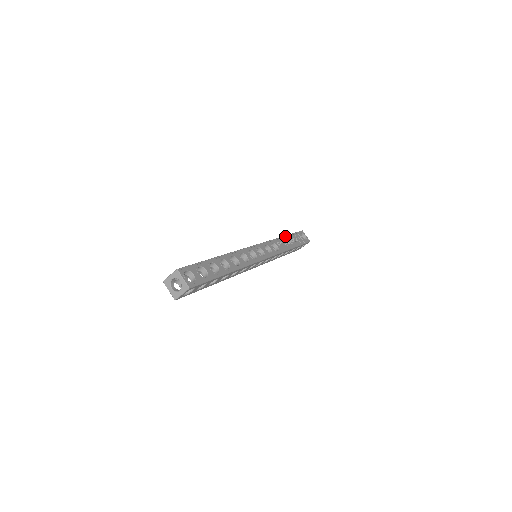
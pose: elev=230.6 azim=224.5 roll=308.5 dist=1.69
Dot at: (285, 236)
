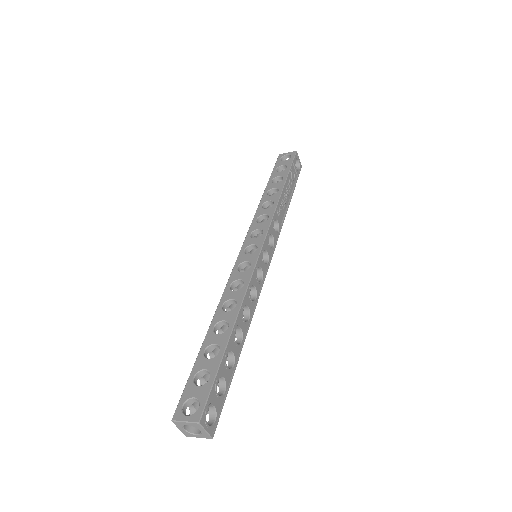
Dot at: (284, 188)
